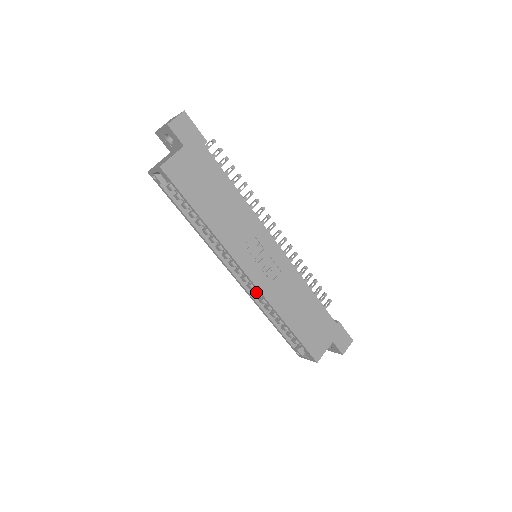
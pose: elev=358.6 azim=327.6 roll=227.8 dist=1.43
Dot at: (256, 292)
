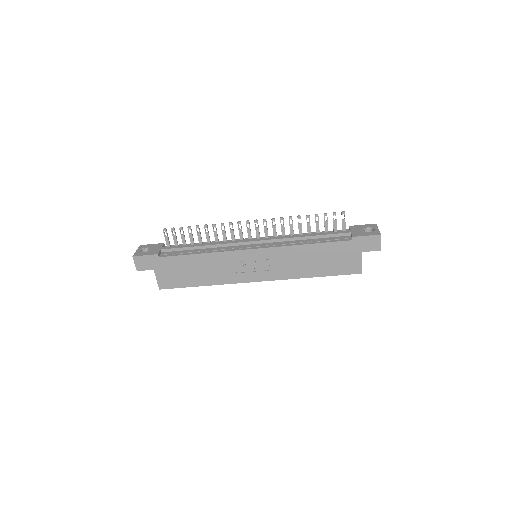
Dot at: occluded
